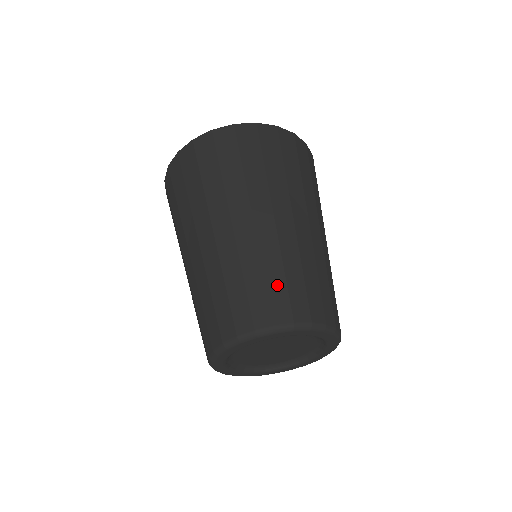
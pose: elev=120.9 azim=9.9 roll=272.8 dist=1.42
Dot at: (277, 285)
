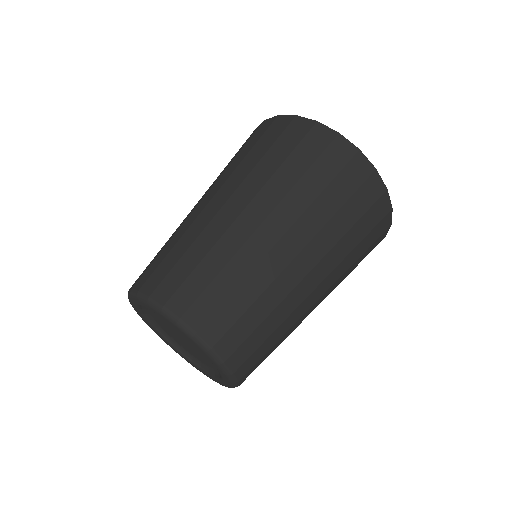
Dot at: (260, 336)
